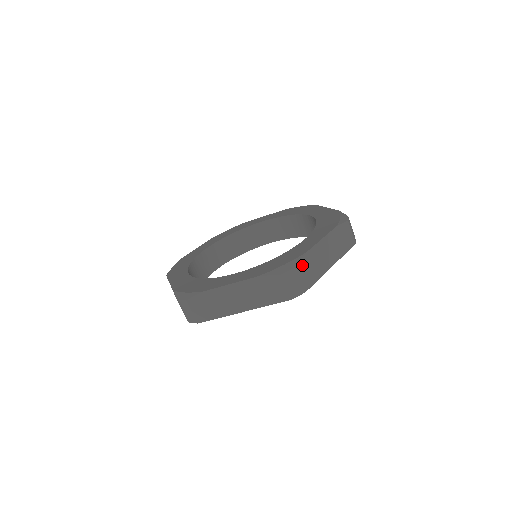
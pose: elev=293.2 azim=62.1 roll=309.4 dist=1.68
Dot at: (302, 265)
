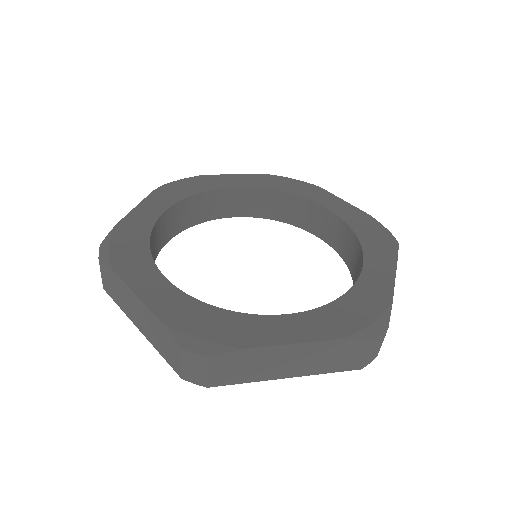
Dot at: (224, 359)
